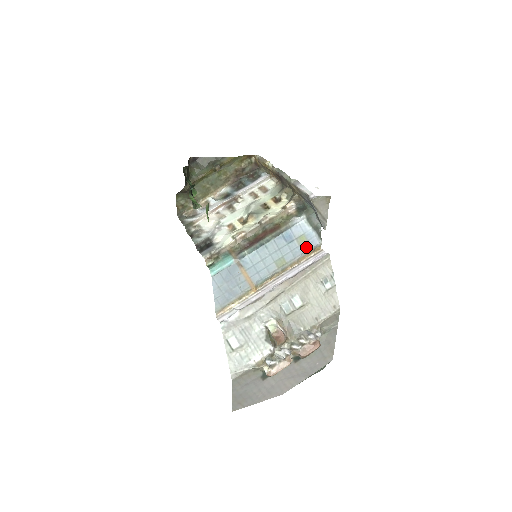
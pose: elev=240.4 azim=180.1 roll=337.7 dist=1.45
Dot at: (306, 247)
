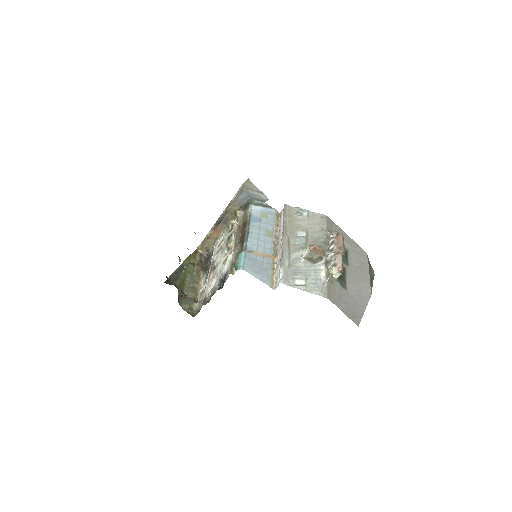
Dot at: (271, 217)
